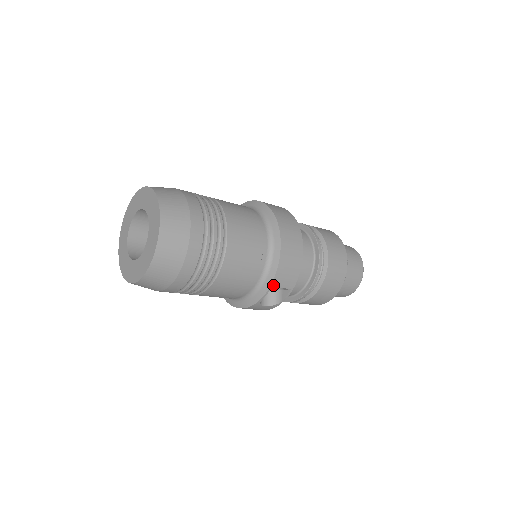
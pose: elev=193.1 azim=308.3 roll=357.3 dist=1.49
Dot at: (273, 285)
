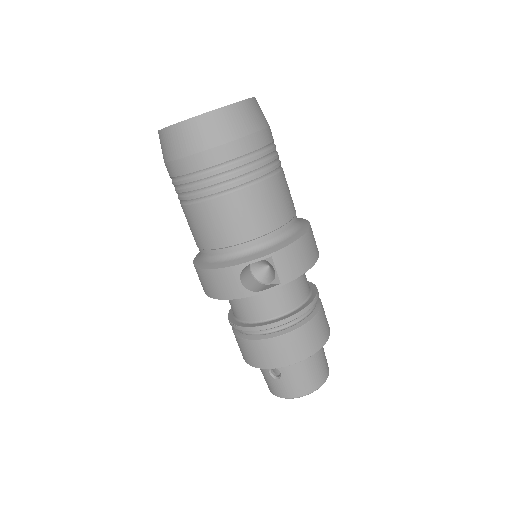
Dot at: (273, 256)
